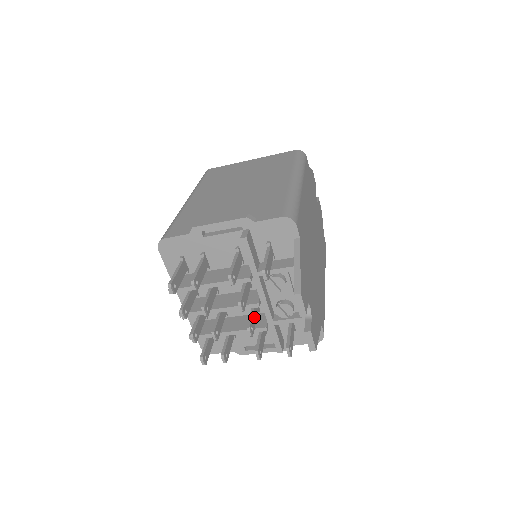
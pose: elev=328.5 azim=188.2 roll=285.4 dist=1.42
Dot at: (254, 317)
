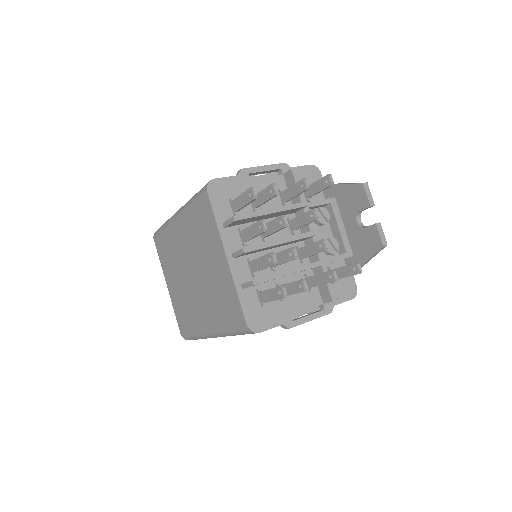
Dot at: (313, 248)
